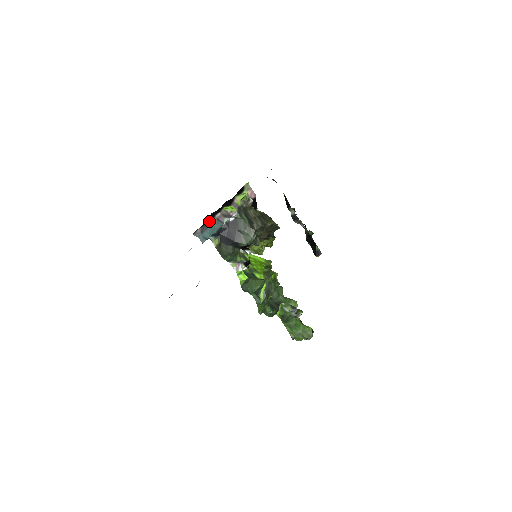
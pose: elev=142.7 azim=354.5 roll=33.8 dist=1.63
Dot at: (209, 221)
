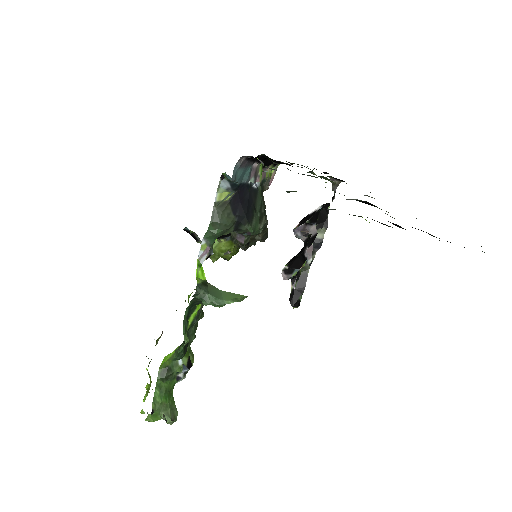
Dot at: (250, 161)
